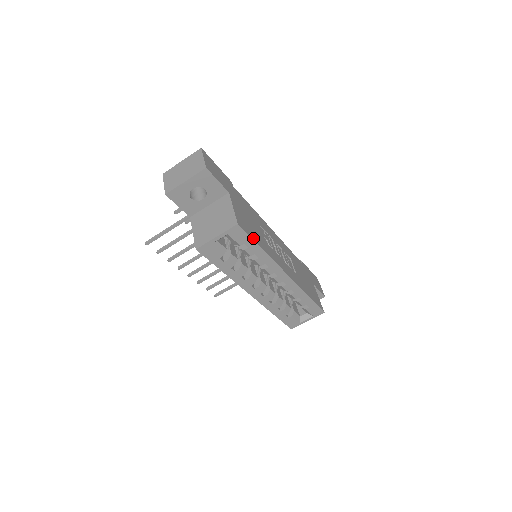
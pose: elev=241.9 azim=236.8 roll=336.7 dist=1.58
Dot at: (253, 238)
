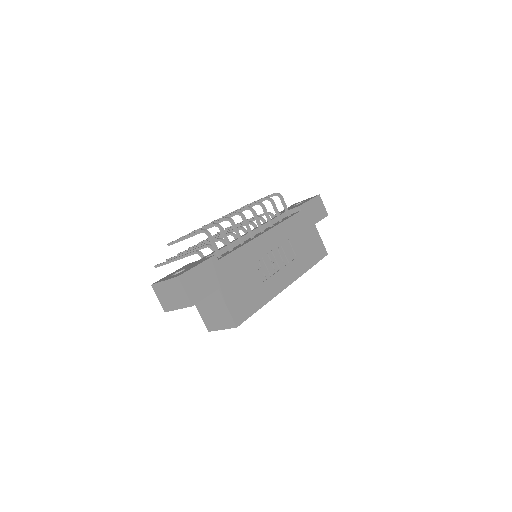
Dot at: (252, 312)
